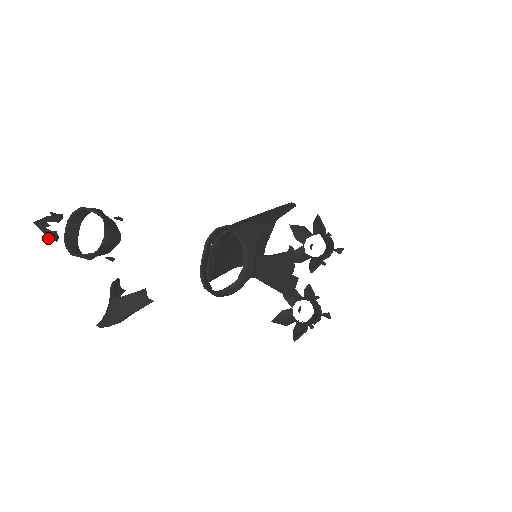
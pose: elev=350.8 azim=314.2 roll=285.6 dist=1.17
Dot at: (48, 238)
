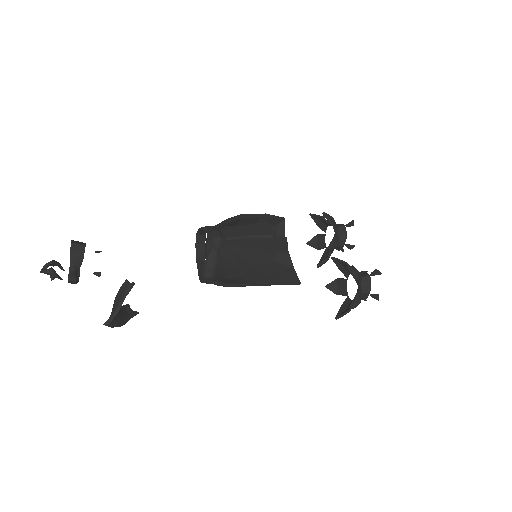
Dot at: (51, 277)
